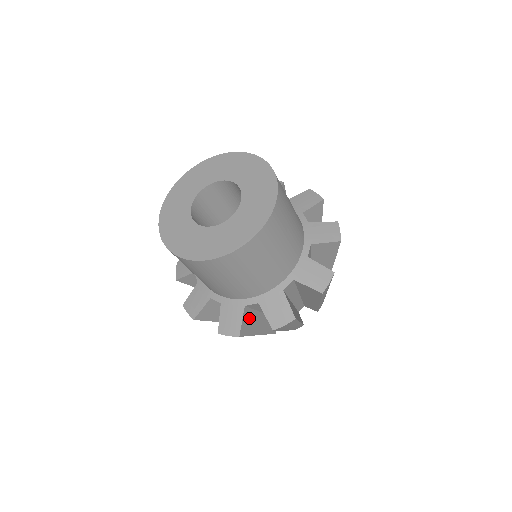
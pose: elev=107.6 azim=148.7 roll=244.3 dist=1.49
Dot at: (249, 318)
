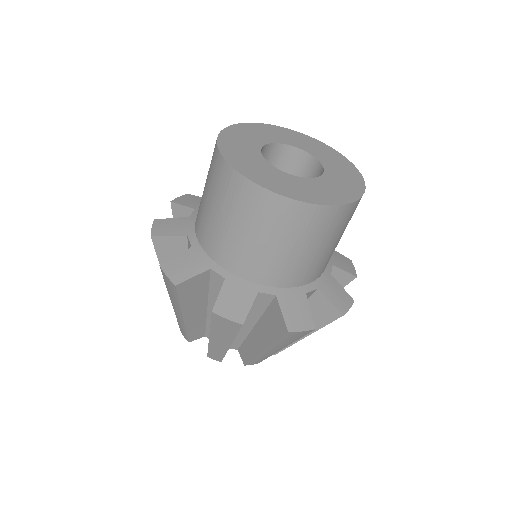
Dot at: occluded
